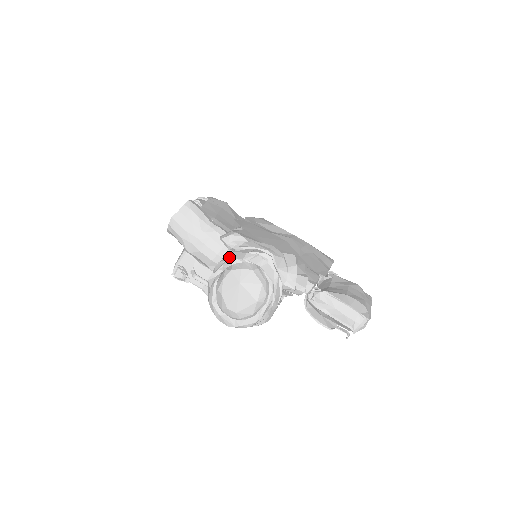
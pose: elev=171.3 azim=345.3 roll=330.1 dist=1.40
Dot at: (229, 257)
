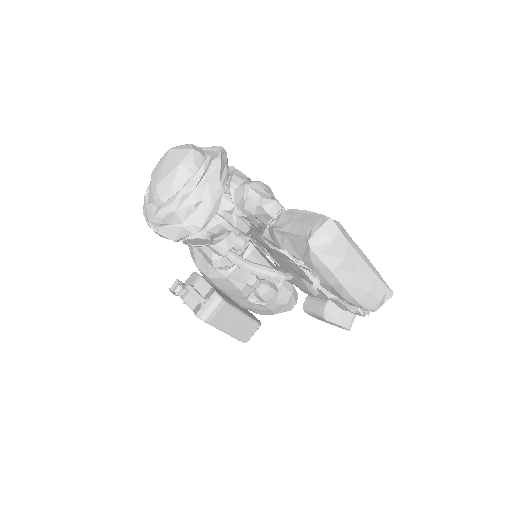
Dot at: occluded
